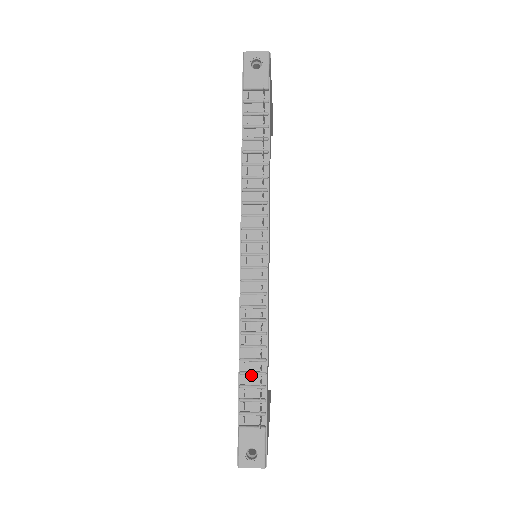
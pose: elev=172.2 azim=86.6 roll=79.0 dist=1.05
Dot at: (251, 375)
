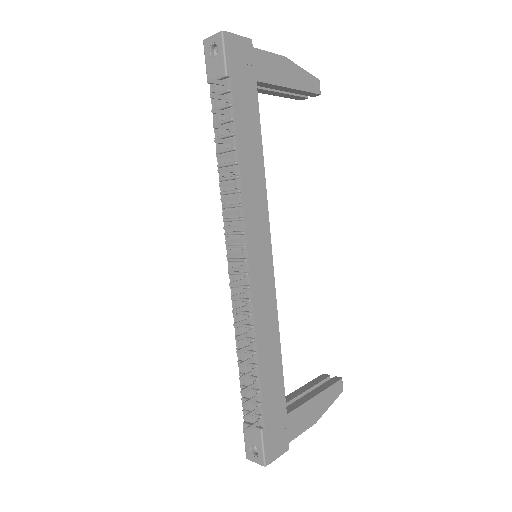
Dot at: (248, 378)
